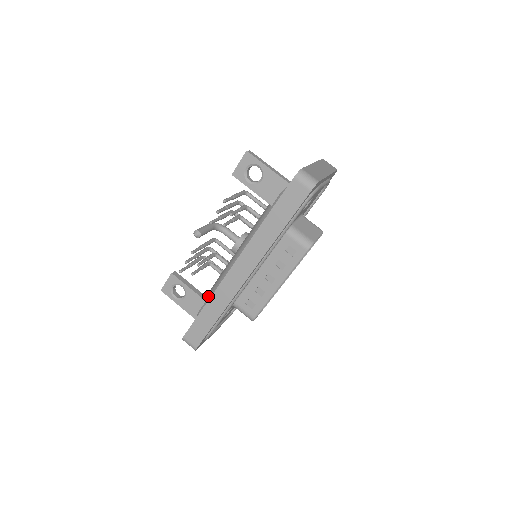
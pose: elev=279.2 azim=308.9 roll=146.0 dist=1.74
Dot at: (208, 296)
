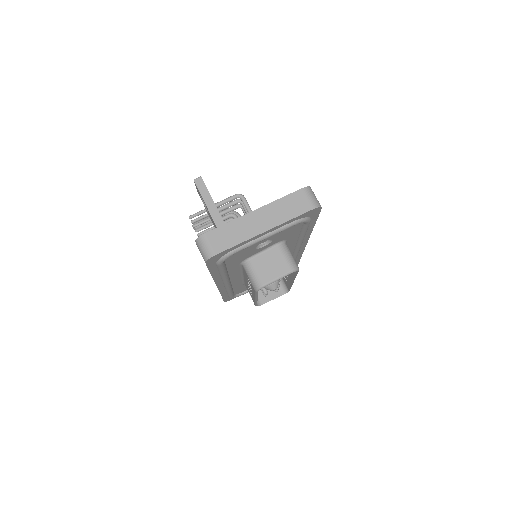
Dot at: occluded
